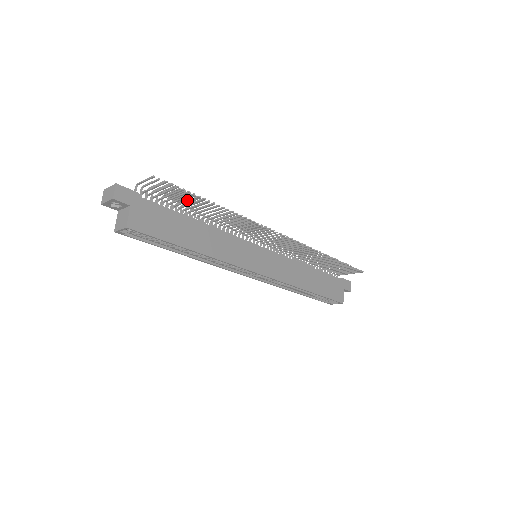
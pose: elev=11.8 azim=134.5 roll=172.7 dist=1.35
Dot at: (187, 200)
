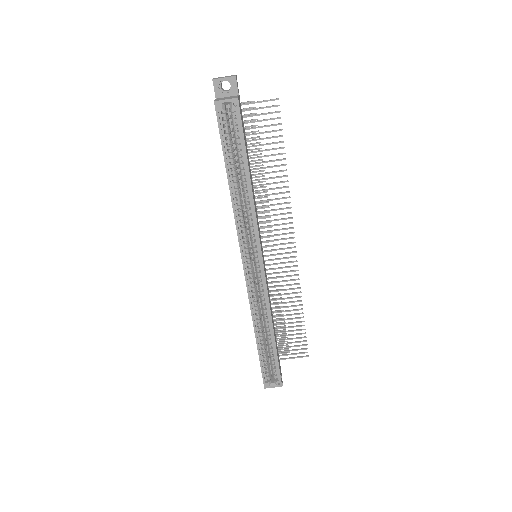
Dot at: occluded
